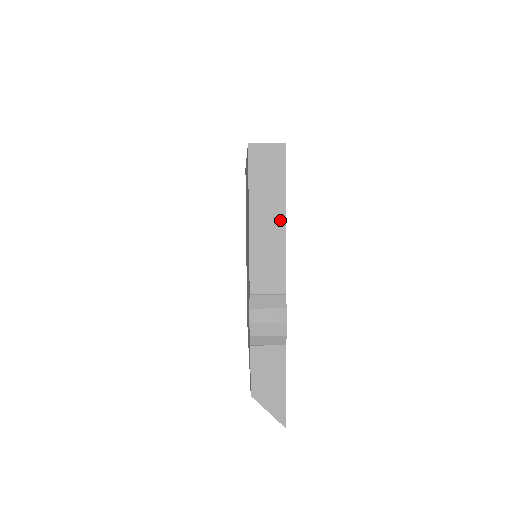
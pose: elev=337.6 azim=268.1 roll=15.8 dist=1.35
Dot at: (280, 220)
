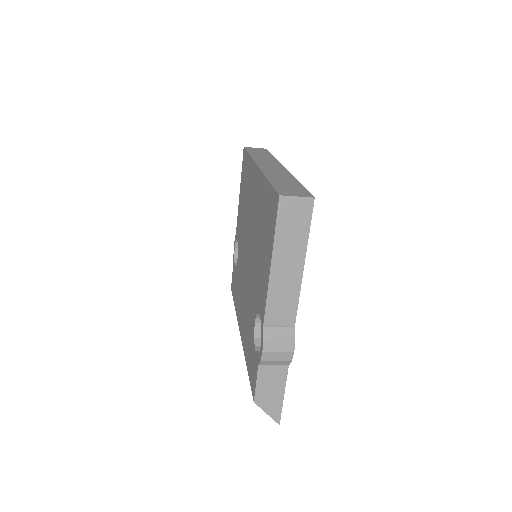
Dot at: (299, 265)
